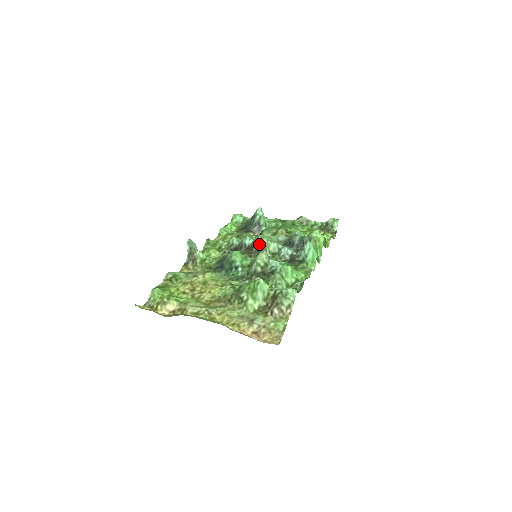
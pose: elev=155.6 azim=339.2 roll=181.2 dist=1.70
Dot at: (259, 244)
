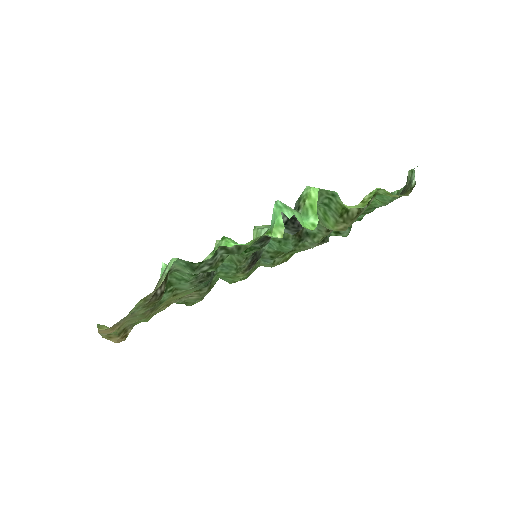
Dot at: occluded
